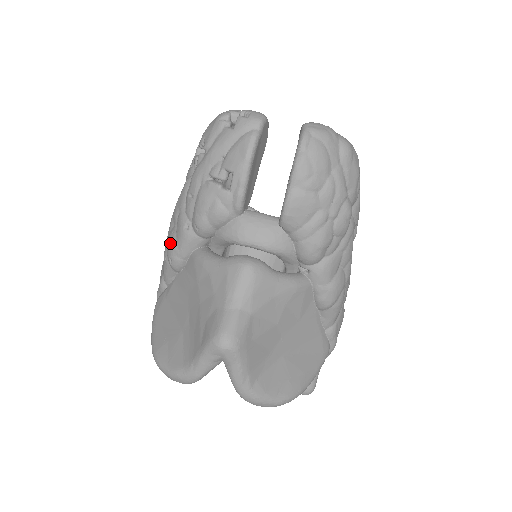
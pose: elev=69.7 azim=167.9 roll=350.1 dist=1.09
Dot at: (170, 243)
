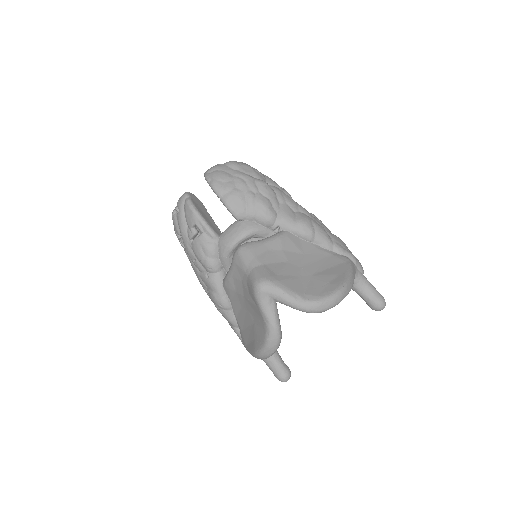
Dot at: (211, 297)
